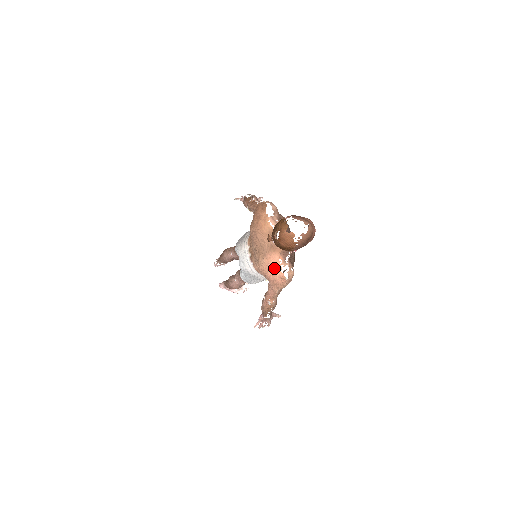
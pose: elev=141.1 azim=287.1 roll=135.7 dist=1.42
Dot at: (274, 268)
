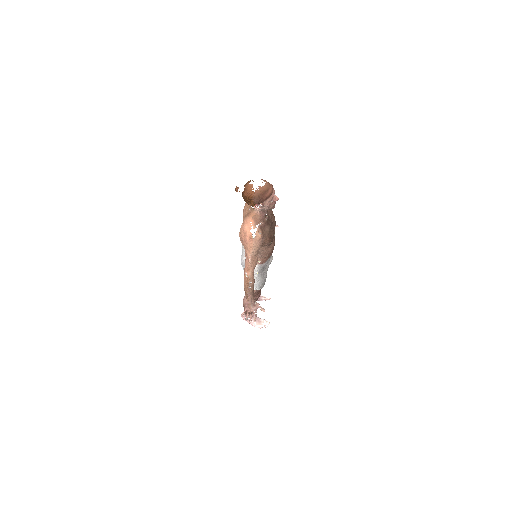
Dot at: (246, 229)
